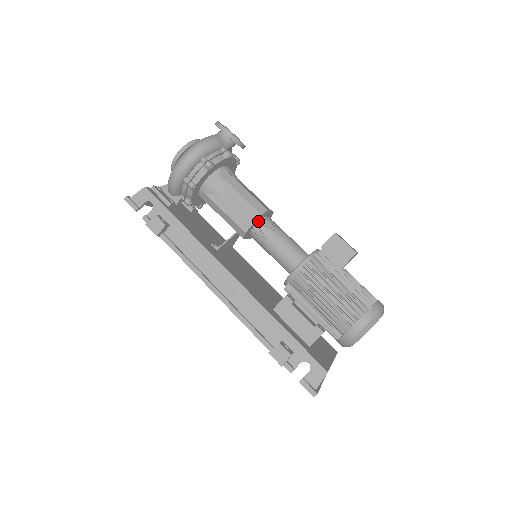
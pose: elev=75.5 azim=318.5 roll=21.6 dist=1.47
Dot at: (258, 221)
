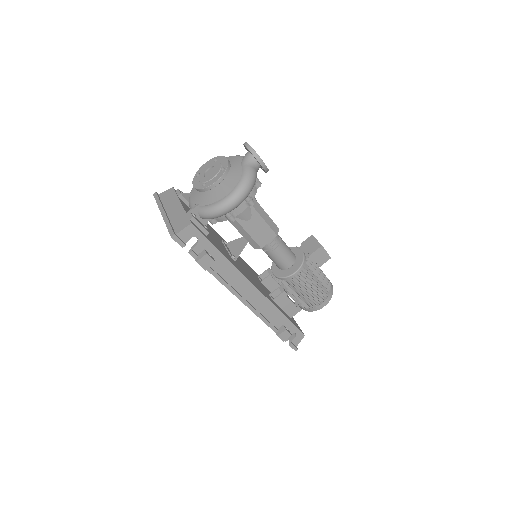
Dot at: occluded
